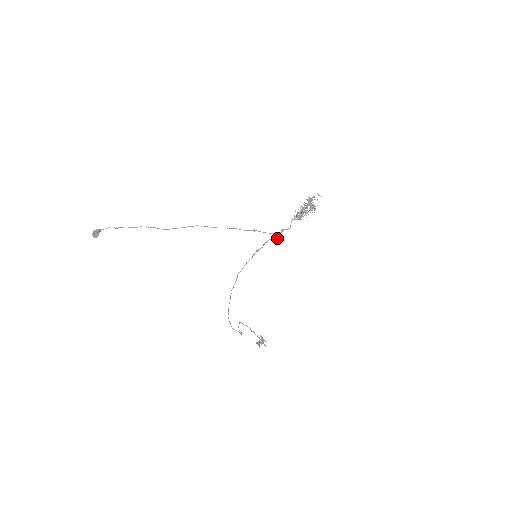
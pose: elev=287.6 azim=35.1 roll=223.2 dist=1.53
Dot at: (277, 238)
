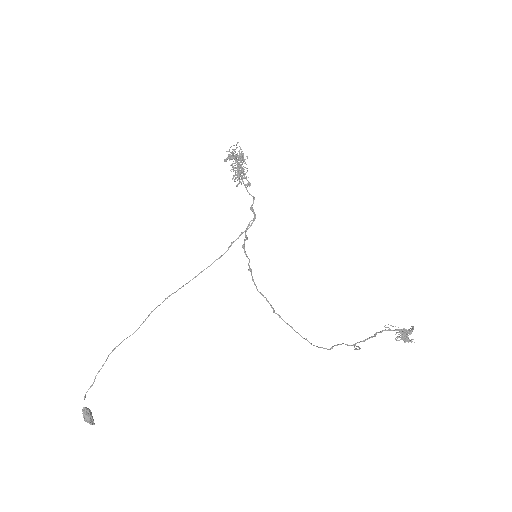
Dot at: (253, 219)
